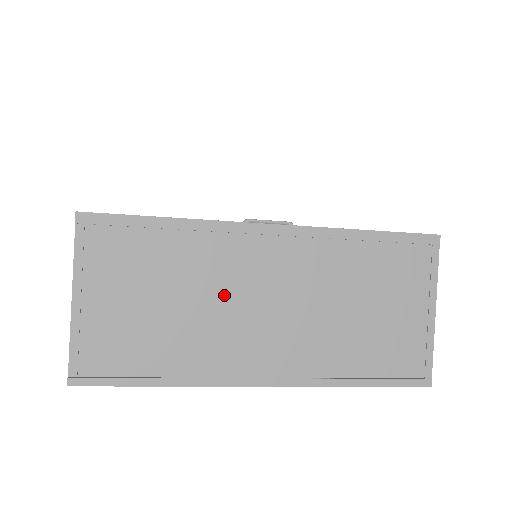
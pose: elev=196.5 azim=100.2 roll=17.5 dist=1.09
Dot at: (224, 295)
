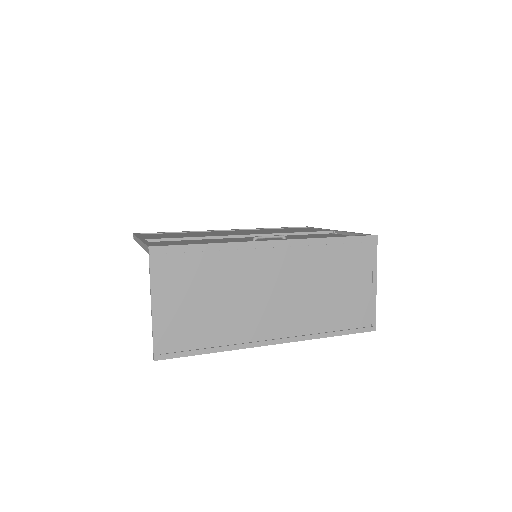
Dot at: (247, 290)
